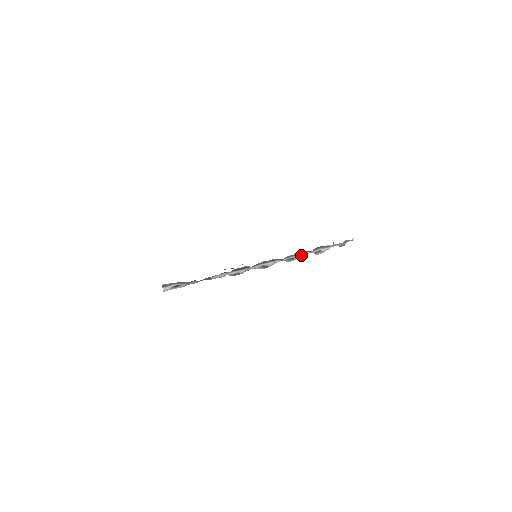
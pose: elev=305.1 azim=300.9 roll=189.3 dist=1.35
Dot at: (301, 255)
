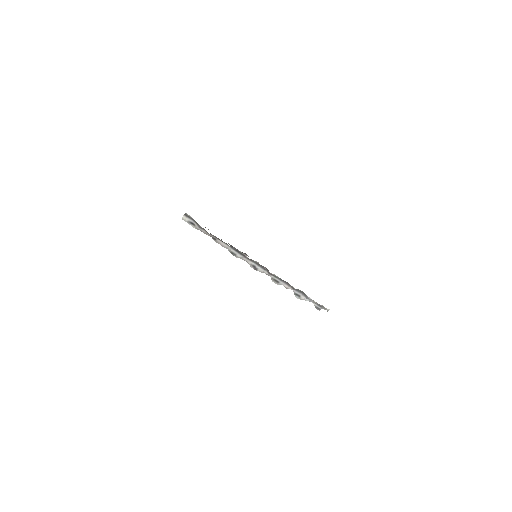
Dot at: (285, 285)
